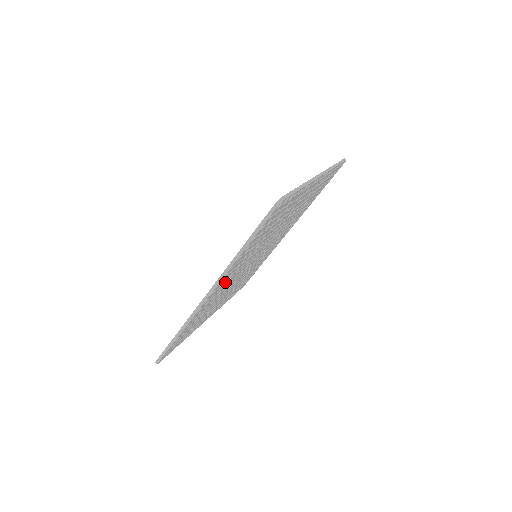
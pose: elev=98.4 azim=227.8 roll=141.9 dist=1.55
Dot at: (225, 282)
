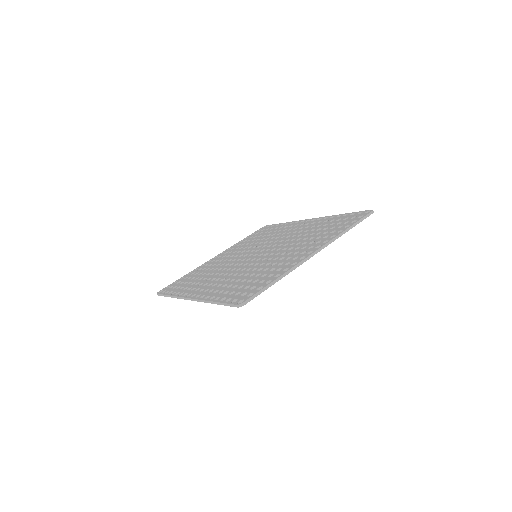
Dot at: occluded
